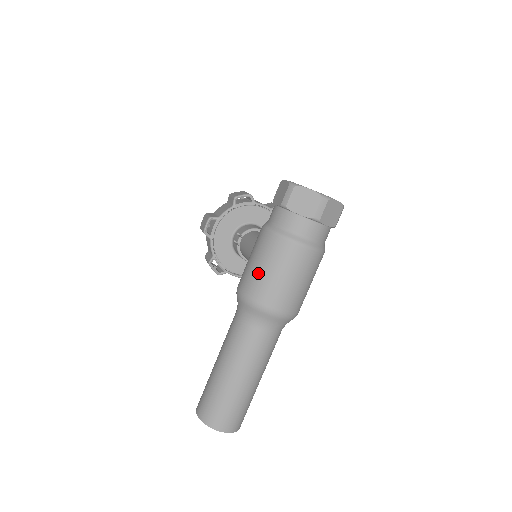
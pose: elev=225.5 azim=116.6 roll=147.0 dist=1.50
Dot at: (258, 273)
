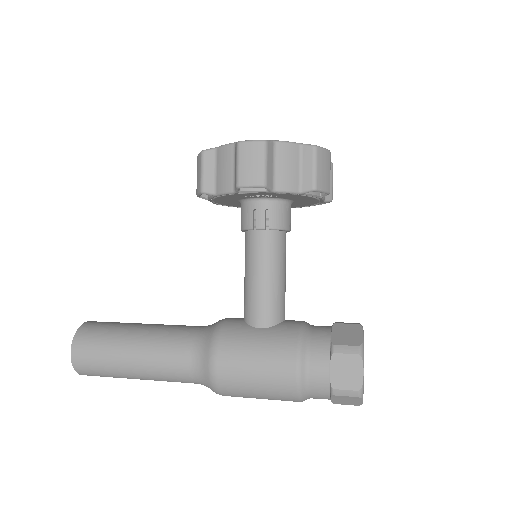
Dot at: (248, 389)
